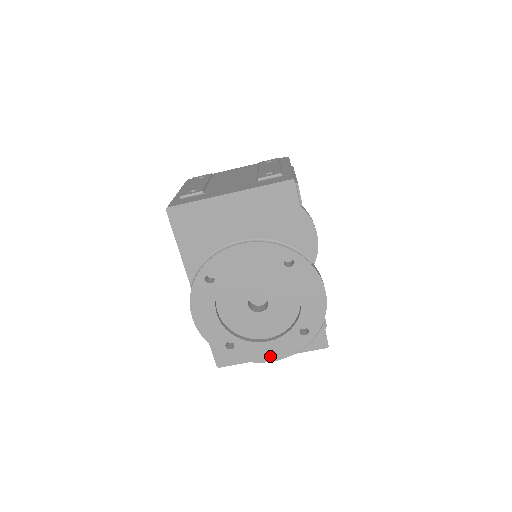
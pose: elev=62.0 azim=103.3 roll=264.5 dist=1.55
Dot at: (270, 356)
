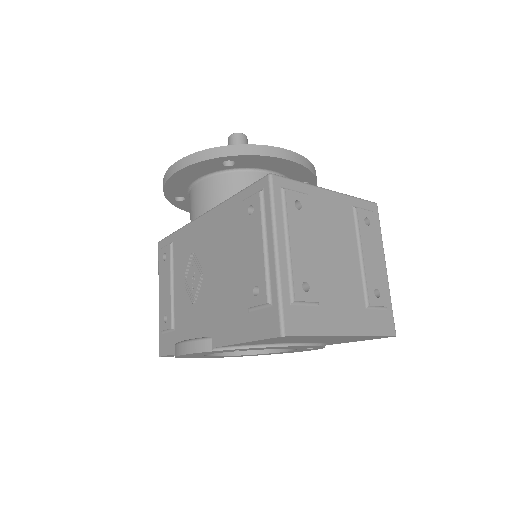
Dot at: (214, 357)
